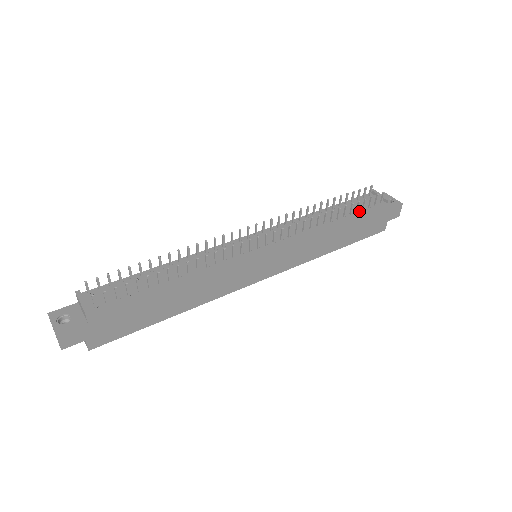
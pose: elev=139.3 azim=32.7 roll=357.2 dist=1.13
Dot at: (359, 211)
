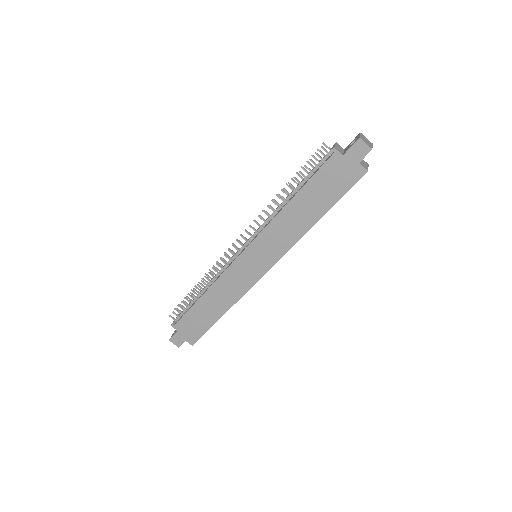
Dot at: (310, 177)
